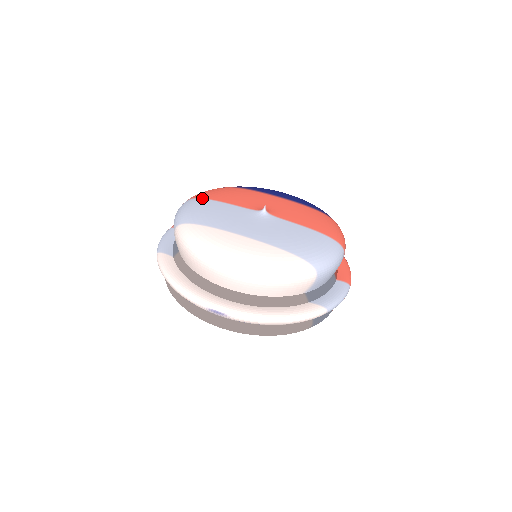
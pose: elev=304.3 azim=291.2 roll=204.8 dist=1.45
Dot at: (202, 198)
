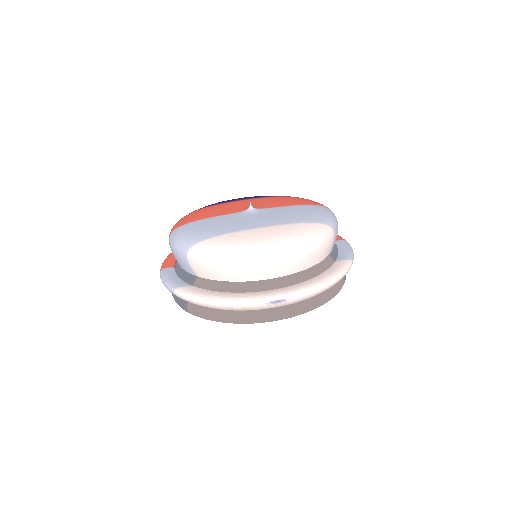
Dot at: (186, 223)
